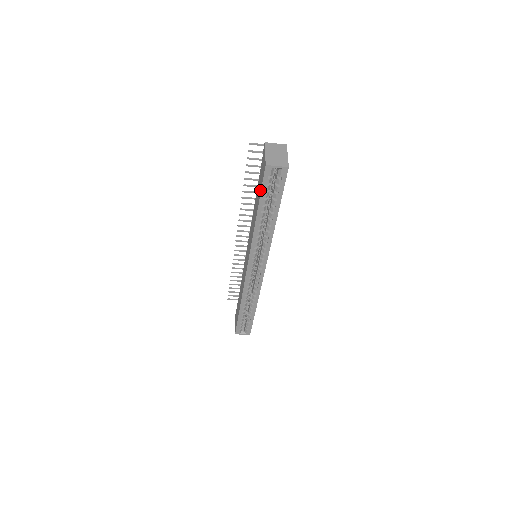
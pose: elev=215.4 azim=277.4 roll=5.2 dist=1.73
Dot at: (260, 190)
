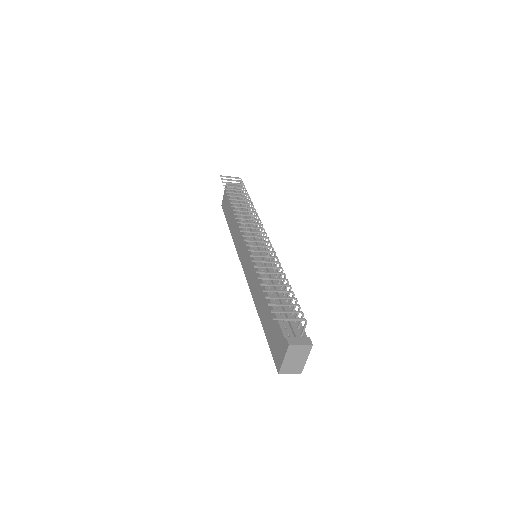
Dot at: (269, 342)
